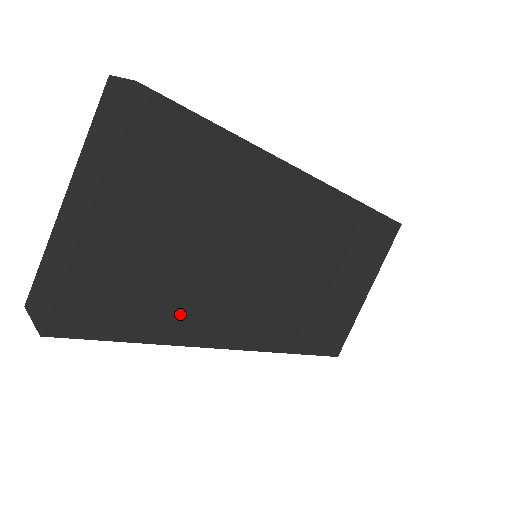
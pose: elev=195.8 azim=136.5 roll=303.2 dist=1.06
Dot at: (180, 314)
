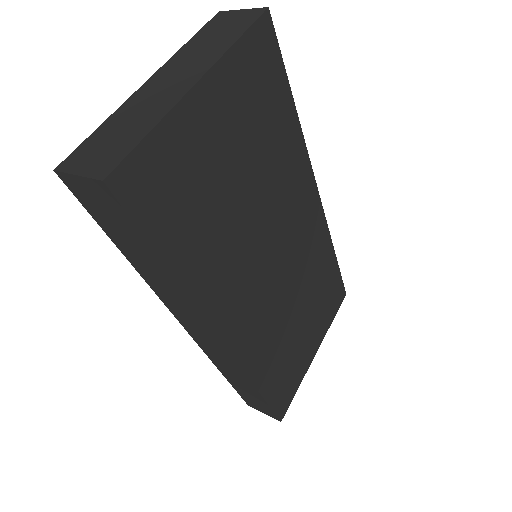
Dot at: (208, 260)
